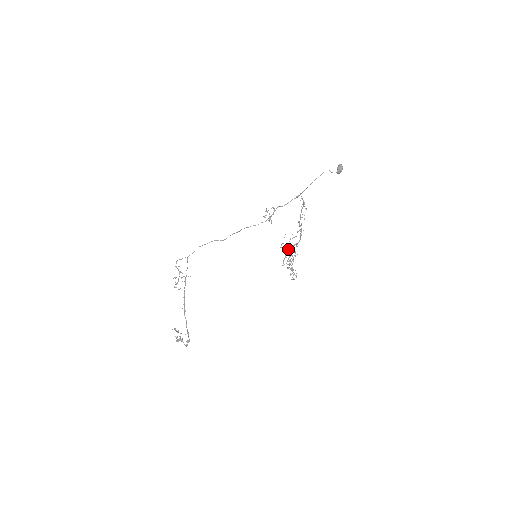
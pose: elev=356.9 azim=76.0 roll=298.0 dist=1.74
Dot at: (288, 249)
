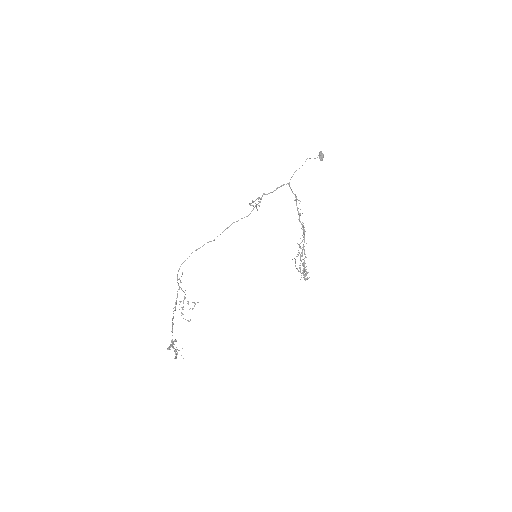
Dot at: (300, 258)
